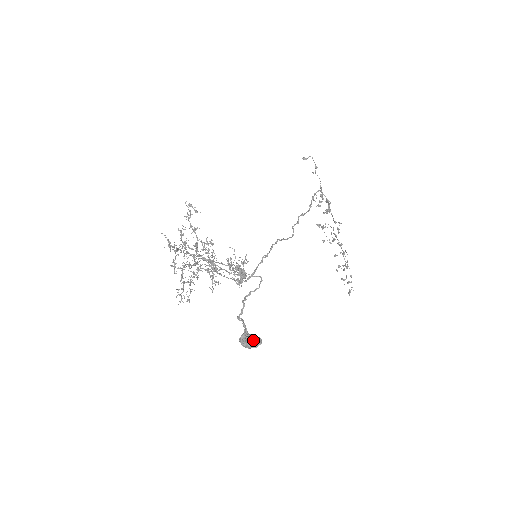
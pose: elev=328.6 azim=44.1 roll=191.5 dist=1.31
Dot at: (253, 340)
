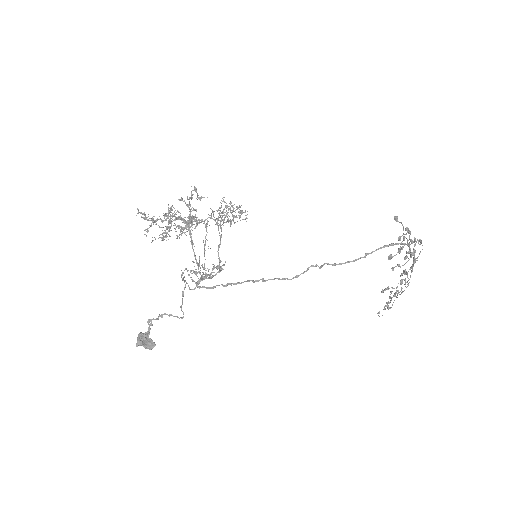
Dot at: (148, 342)
